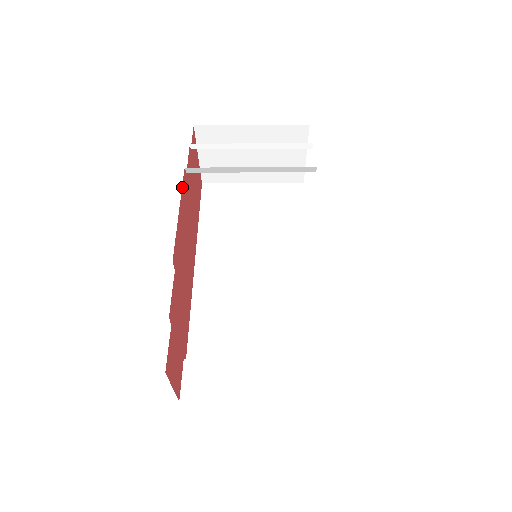
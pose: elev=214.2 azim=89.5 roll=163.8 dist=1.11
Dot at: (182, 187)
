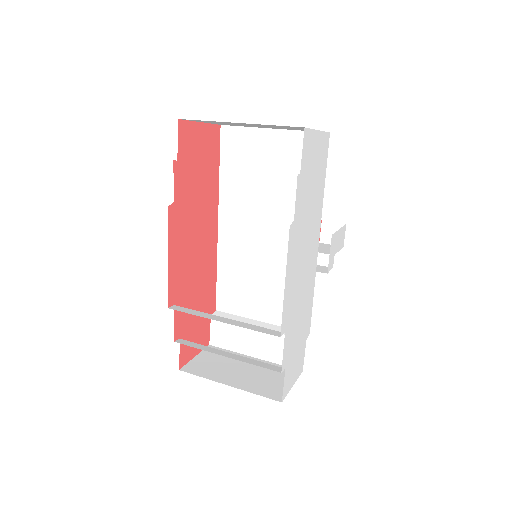
Dot at: (168, 230)
